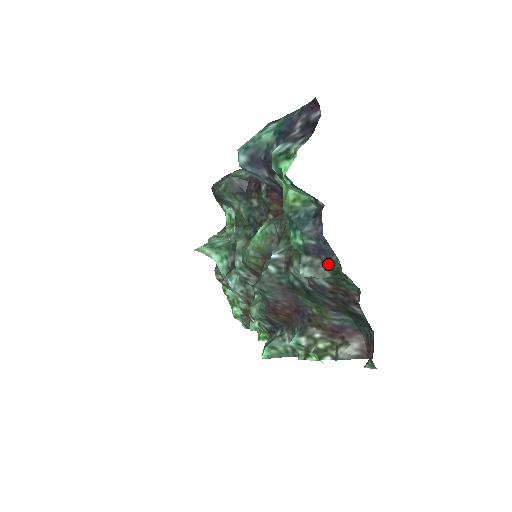
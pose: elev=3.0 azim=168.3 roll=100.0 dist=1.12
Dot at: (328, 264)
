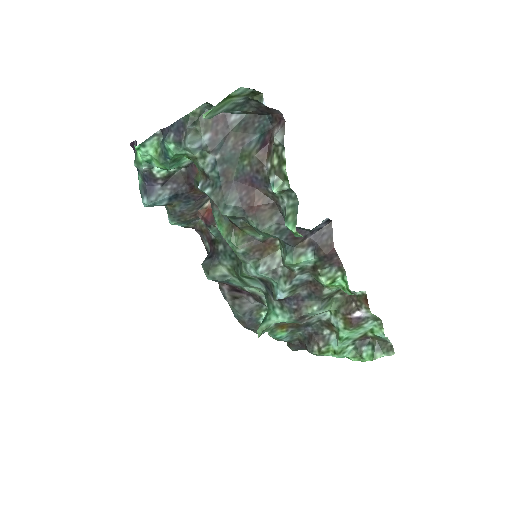
Dot at: (186, 126)
